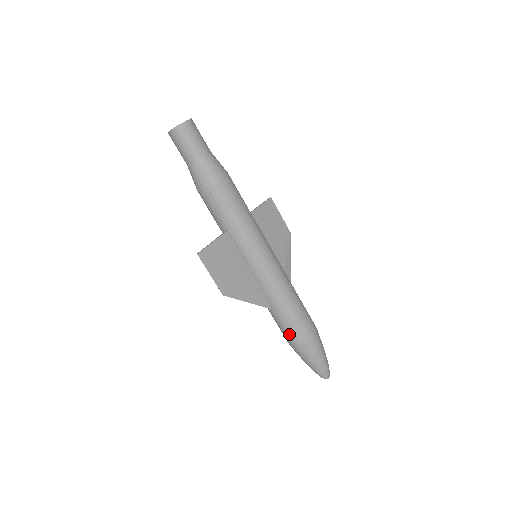
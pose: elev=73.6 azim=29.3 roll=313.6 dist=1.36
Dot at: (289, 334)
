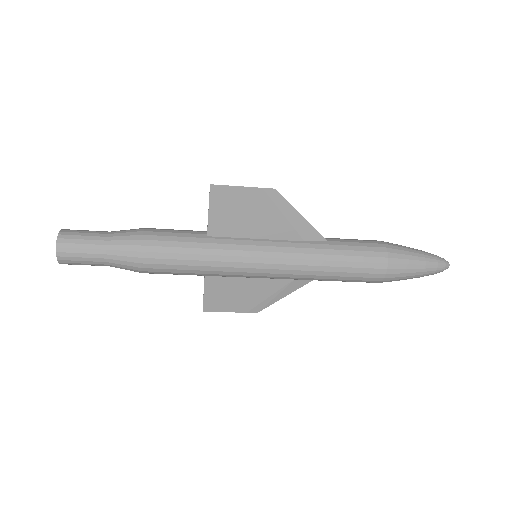
Dot at: occluded
